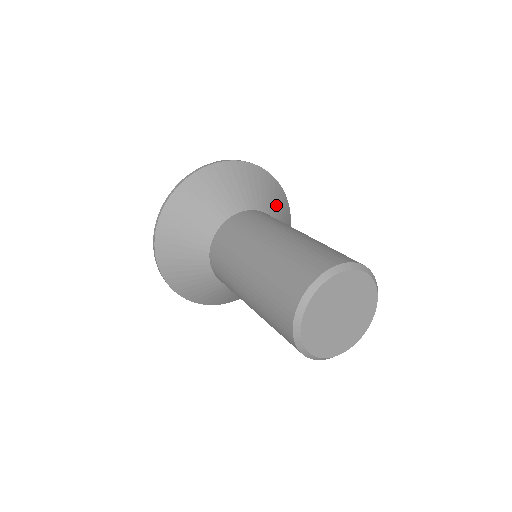
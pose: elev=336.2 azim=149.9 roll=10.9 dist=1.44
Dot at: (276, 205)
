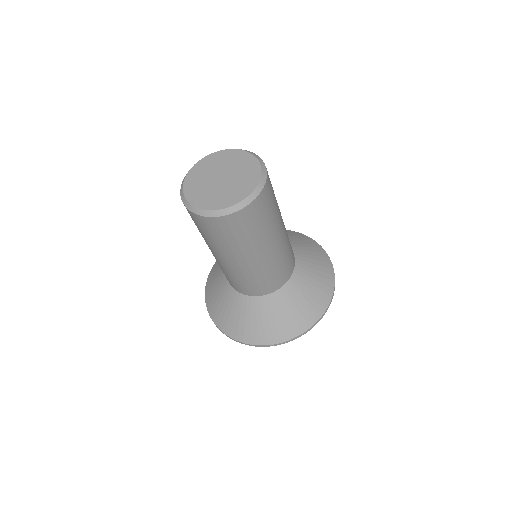
Dot at: (311, 272)
